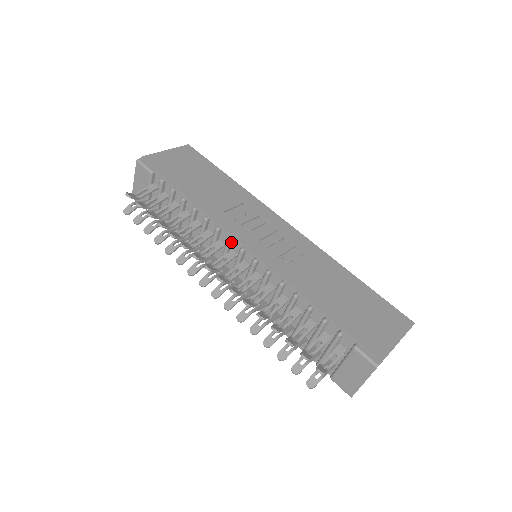
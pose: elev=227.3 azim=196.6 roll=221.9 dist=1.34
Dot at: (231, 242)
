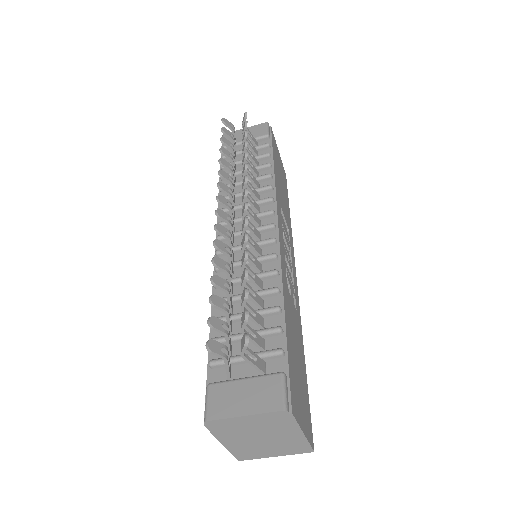
Dot at: (270, 215)
